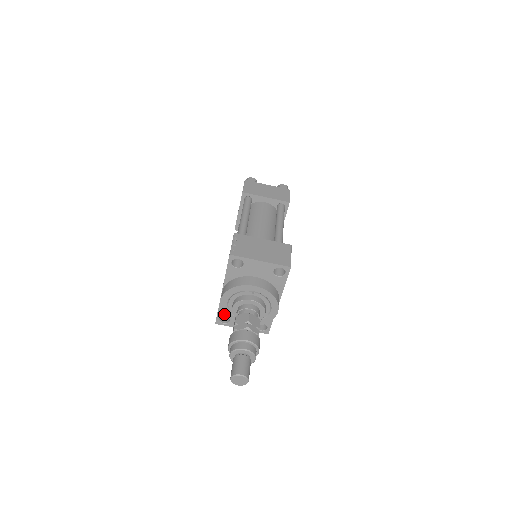
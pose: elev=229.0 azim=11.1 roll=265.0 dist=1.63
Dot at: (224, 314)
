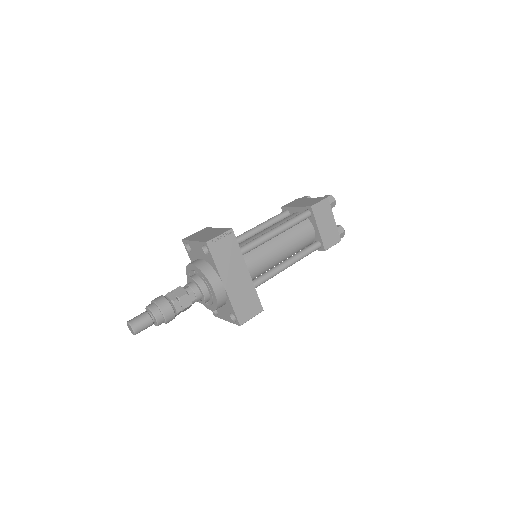
Dot at: occluded
